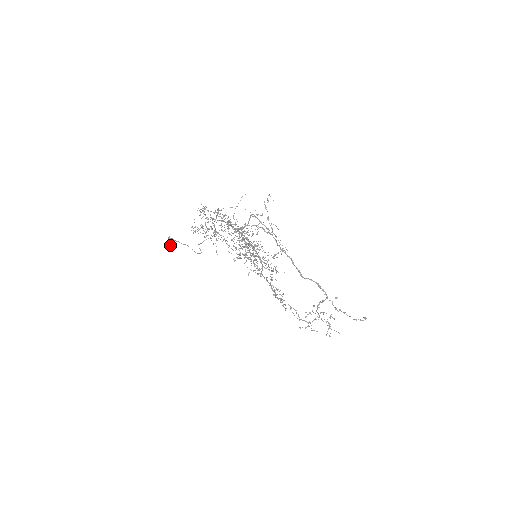
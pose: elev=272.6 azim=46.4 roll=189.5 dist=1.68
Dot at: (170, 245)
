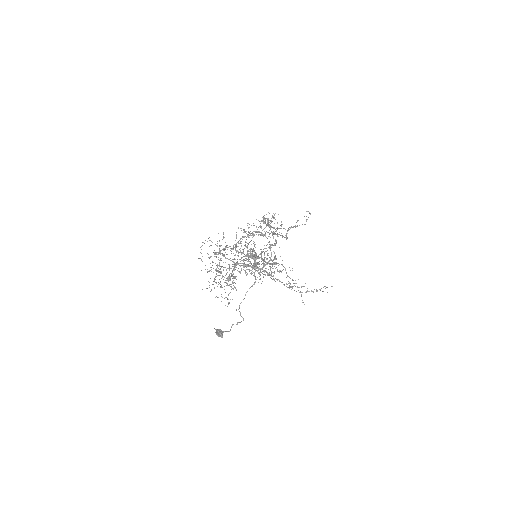
Dot at: (219, 336)
